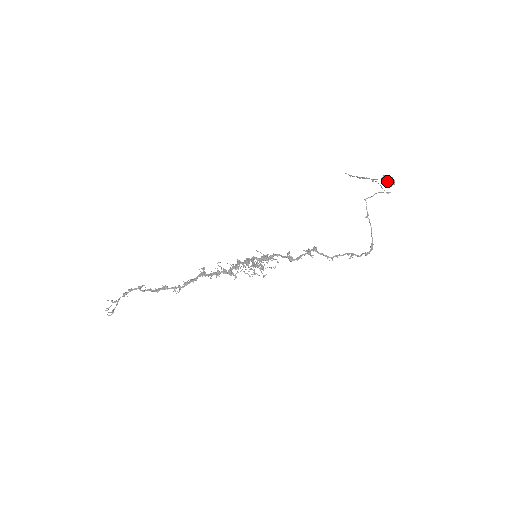
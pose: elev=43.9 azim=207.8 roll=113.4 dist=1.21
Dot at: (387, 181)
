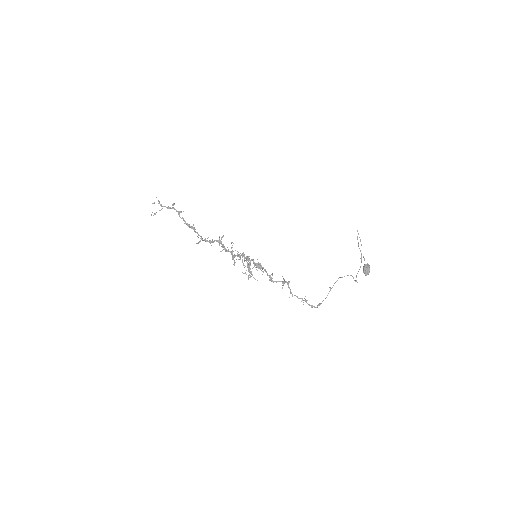
Dot at: (365, 271)
